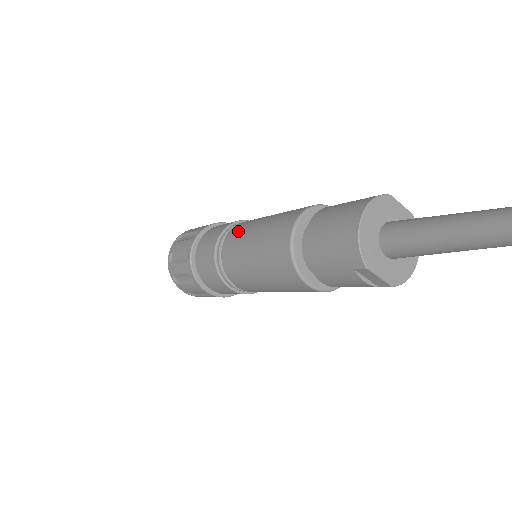
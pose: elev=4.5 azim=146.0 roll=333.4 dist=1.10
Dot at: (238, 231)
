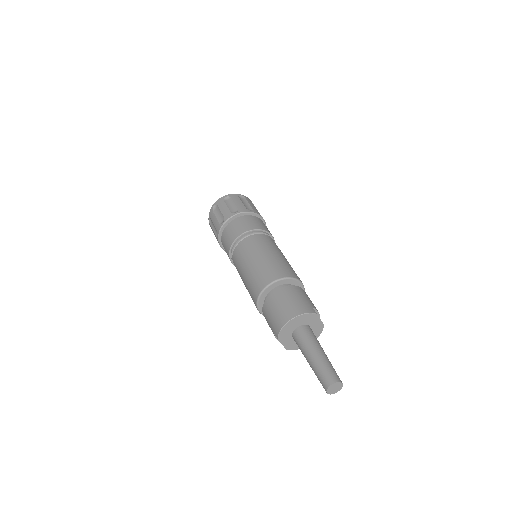
Dot at: (252, 244)
